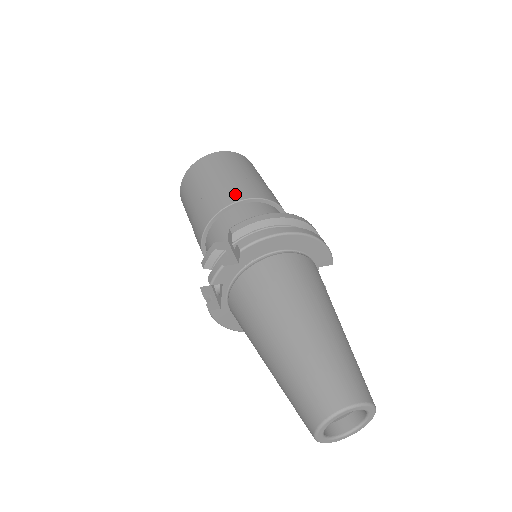
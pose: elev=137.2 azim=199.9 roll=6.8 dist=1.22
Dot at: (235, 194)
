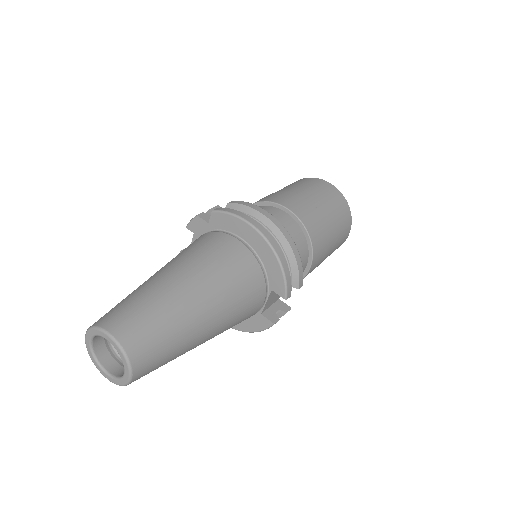
Dot at: (283, 199)
